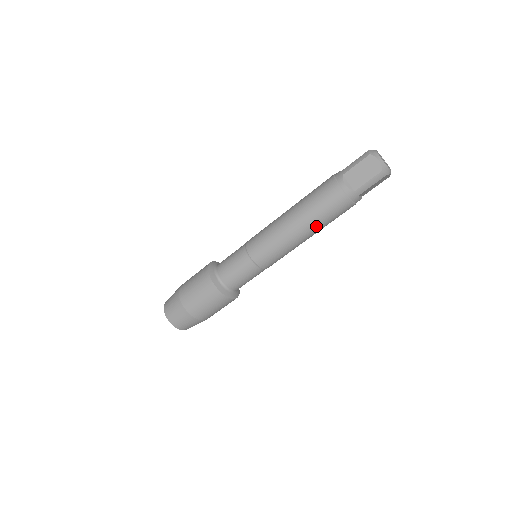
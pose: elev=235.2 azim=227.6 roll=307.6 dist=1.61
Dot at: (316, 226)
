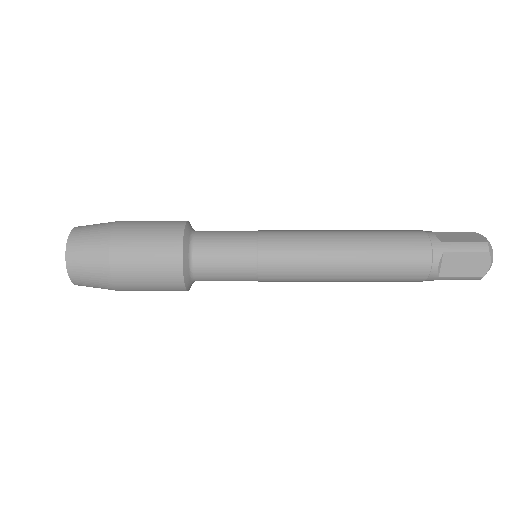
Dot at: (369, 250)
